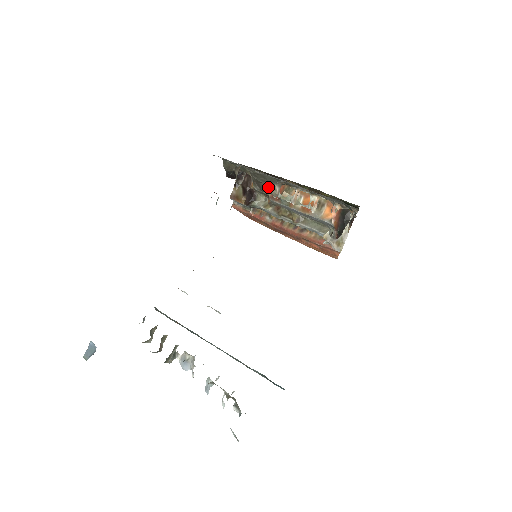
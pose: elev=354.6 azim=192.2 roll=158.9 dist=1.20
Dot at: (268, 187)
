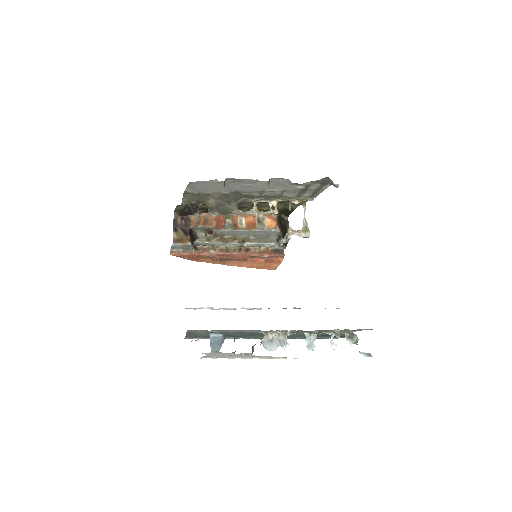
Dot at: (230, 207)
